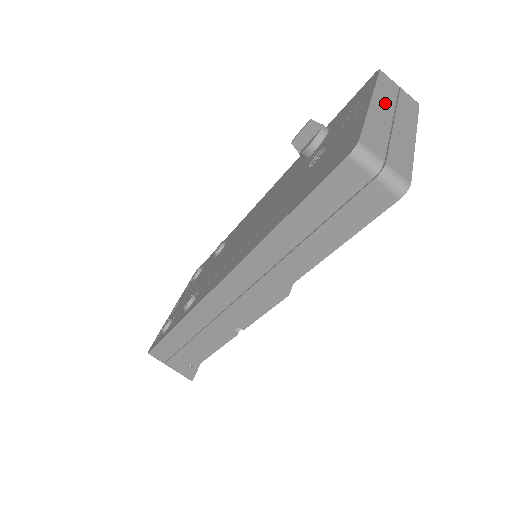
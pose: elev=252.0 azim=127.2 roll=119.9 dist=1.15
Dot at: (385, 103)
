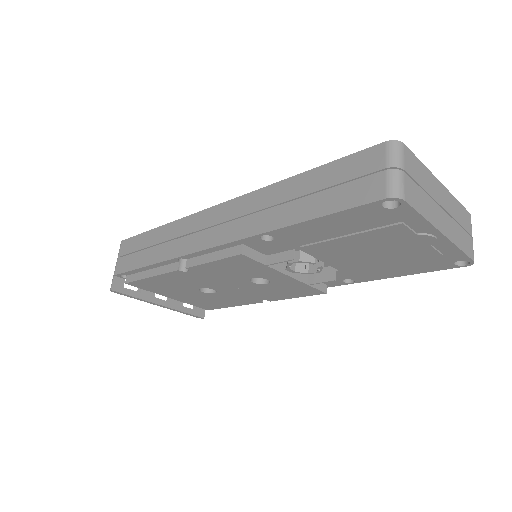
Dot at: (449, 203)
